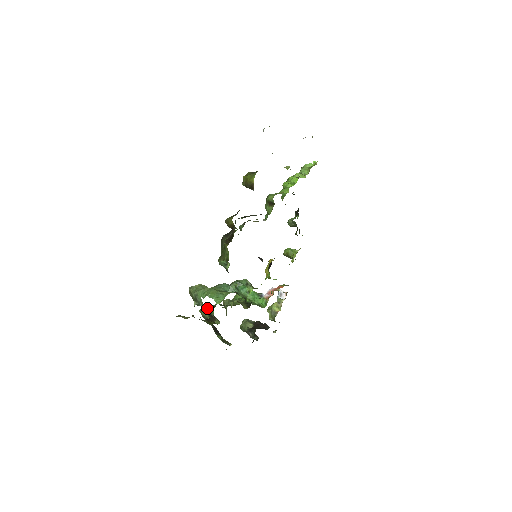
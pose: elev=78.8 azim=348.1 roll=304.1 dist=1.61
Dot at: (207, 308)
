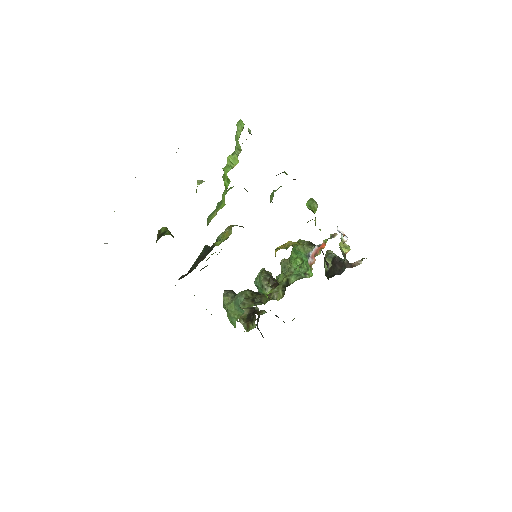
Dot at: occluded
